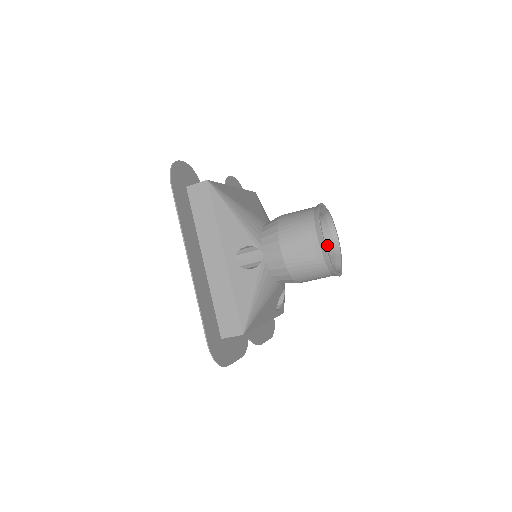
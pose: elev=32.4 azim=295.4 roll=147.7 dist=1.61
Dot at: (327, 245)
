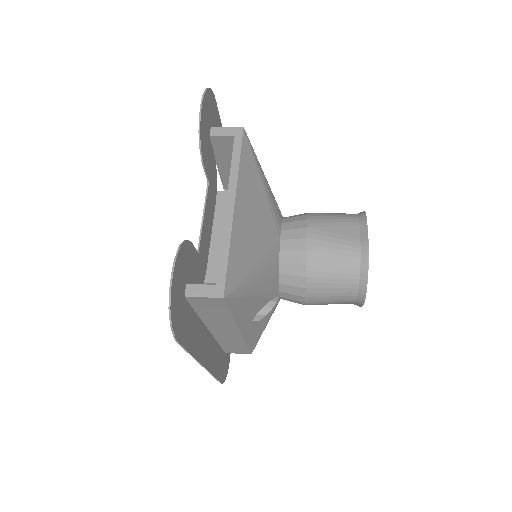
Dot at: occluded
